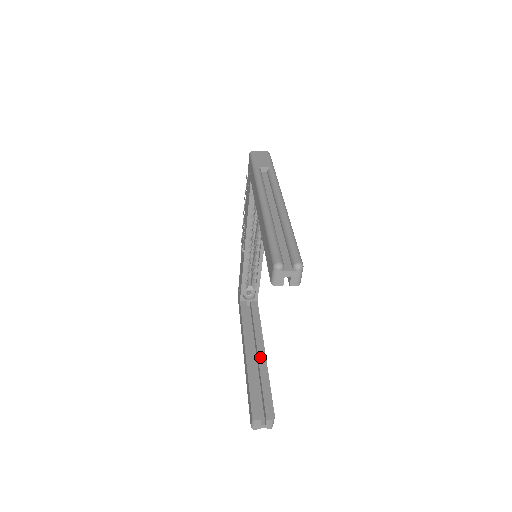
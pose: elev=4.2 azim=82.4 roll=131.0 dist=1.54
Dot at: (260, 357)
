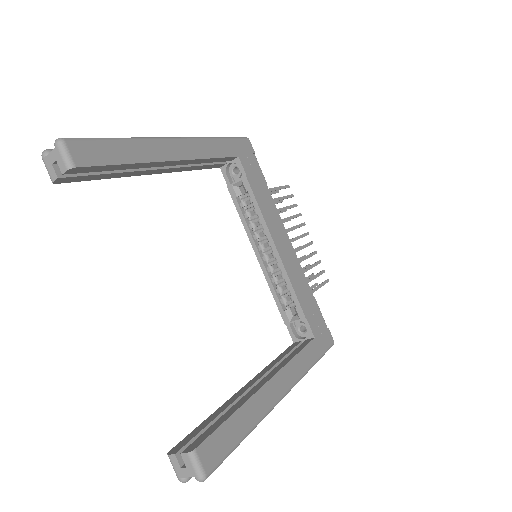
Dot at: (254, 388)
